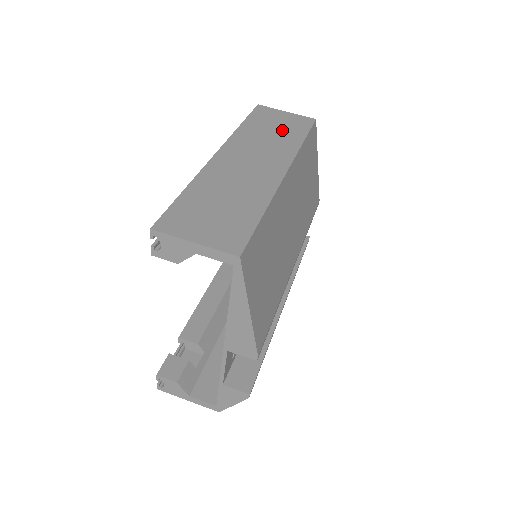
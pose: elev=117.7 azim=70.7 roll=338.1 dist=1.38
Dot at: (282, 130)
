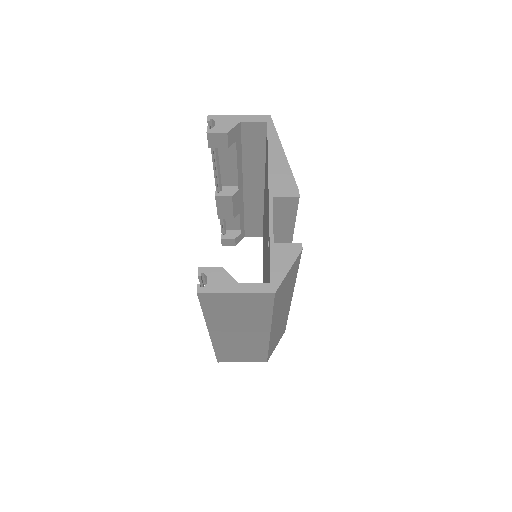
Dot at: occluded
